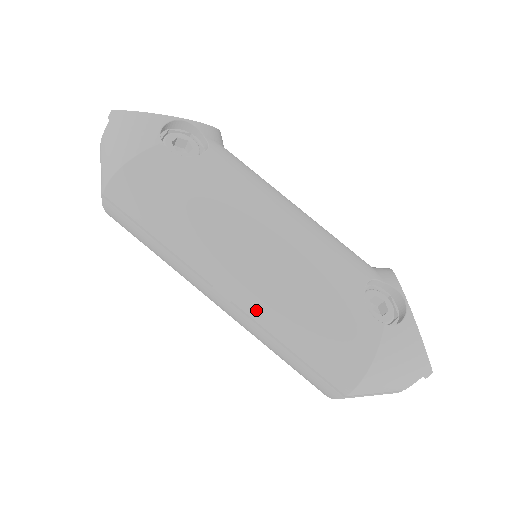
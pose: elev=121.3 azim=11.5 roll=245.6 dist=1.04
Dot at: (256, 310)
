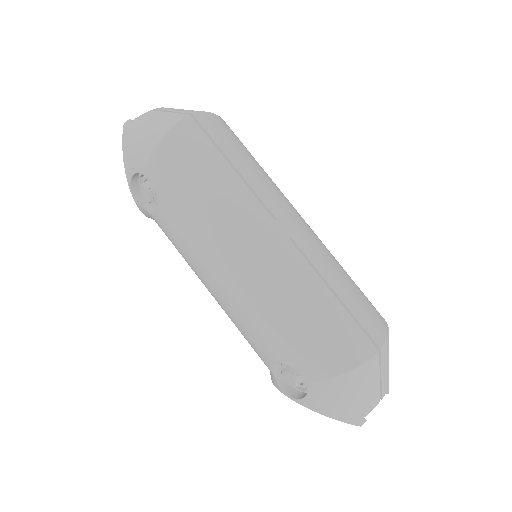
Dot at: (312, 250)
